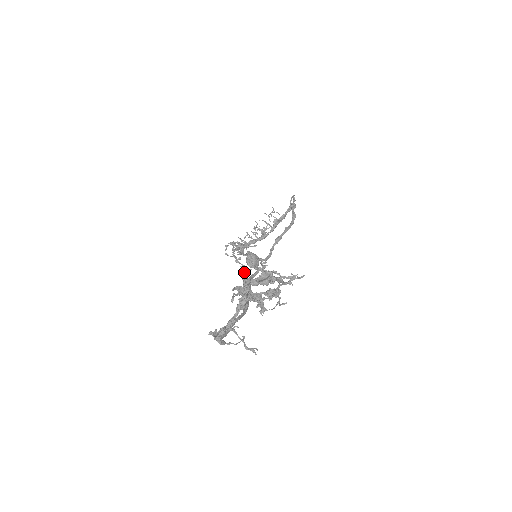
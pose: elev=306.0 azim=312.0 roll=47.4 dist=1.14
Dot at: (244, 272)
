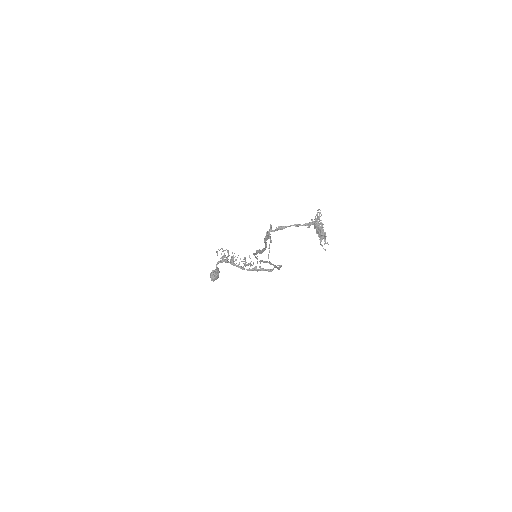
Dot at: (319, 217)
